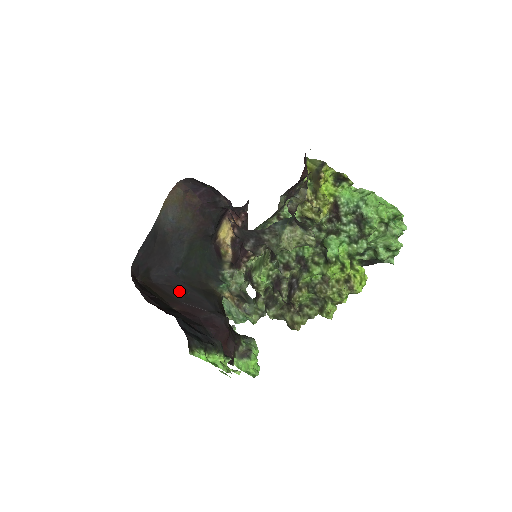
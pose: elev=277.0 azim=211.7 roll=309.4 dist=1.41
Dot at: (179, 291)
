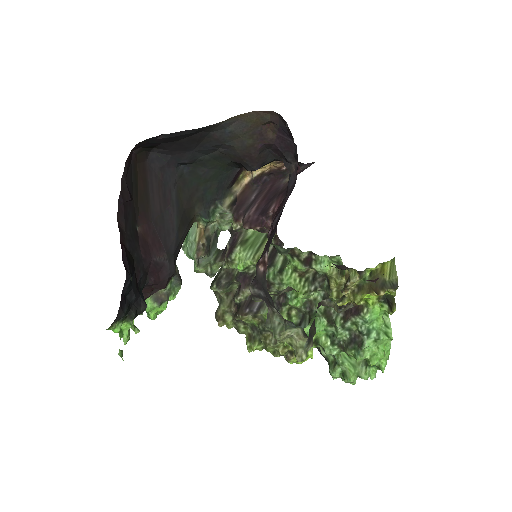
Dot at: (162, 197)
